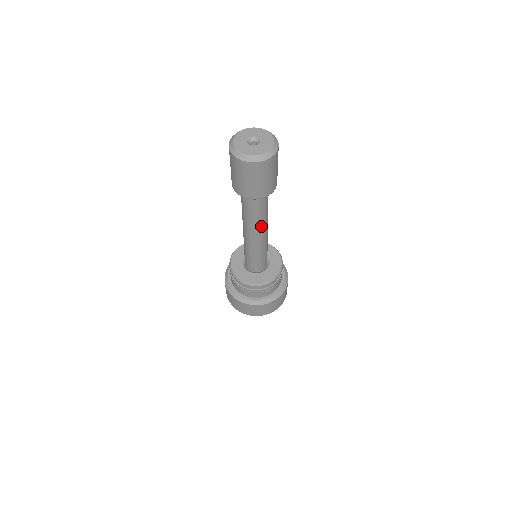
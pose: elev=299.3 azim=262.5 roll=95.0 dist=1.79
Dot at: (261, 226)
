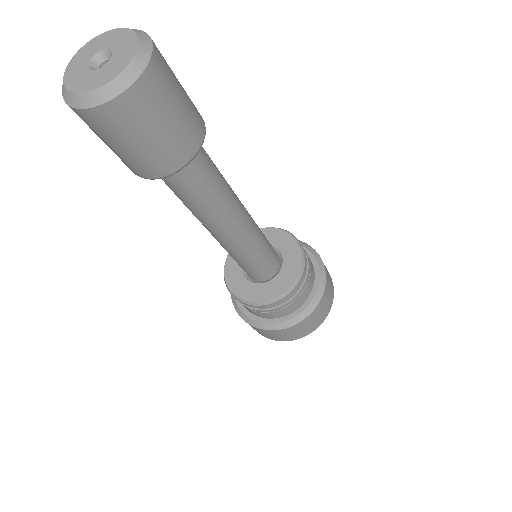
Dot at: (209, 221)
